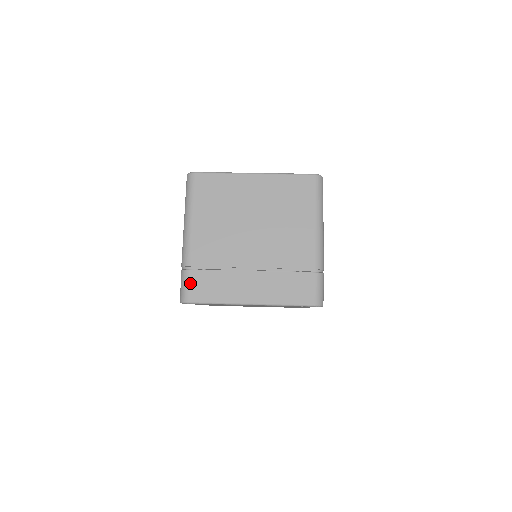
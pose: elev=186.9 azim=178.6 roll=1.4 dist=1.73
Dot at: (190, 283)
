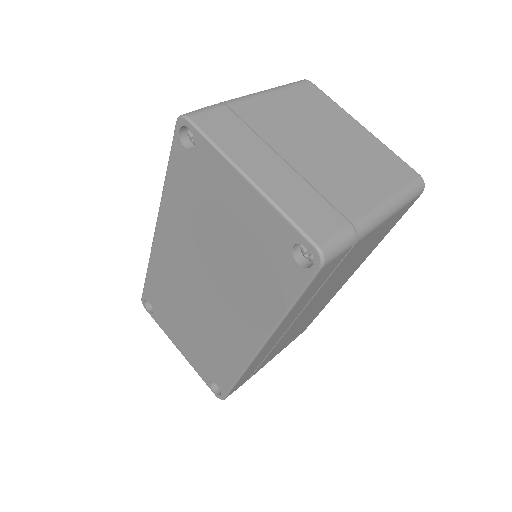
Dot at: (211, 111)
